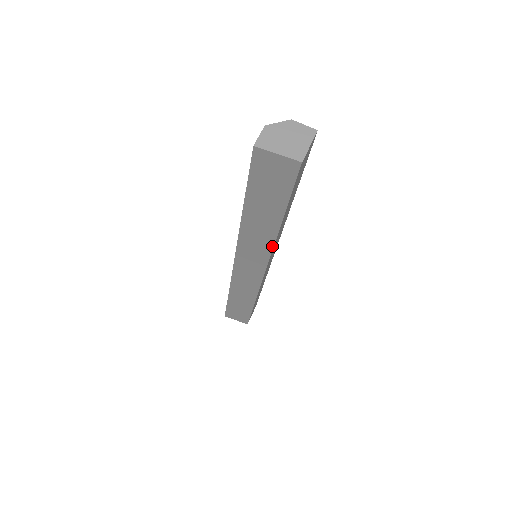
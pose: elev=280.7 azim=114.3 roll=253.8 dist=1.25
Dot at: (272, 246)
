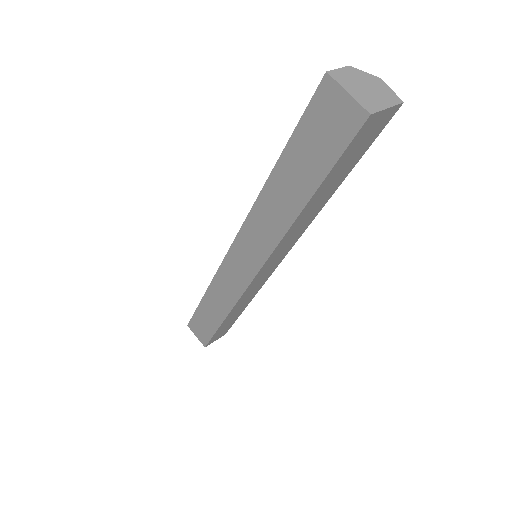
Dot at: (280, 238)
